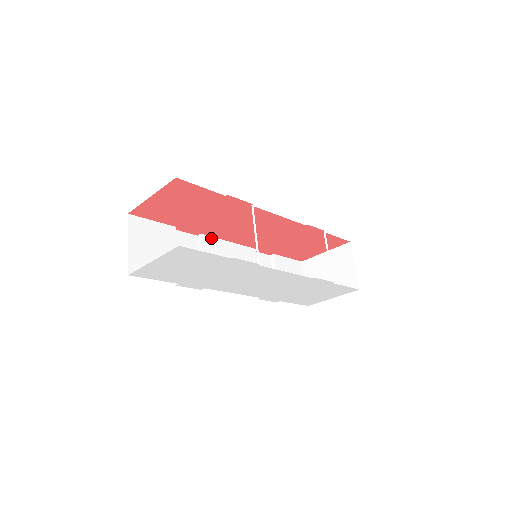
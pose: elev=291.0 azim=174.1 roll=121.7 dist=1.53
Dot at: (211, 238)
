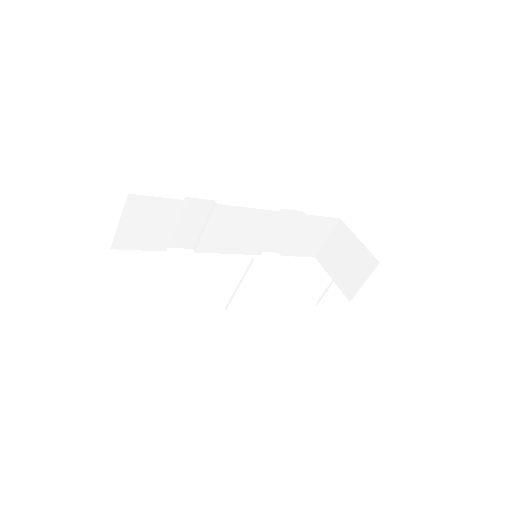
Dot at: (229, 207)
